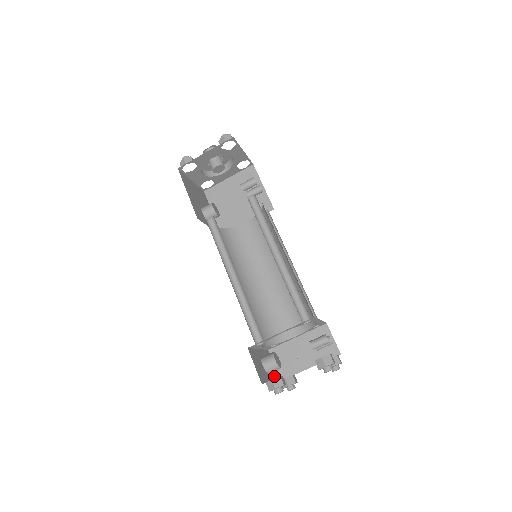
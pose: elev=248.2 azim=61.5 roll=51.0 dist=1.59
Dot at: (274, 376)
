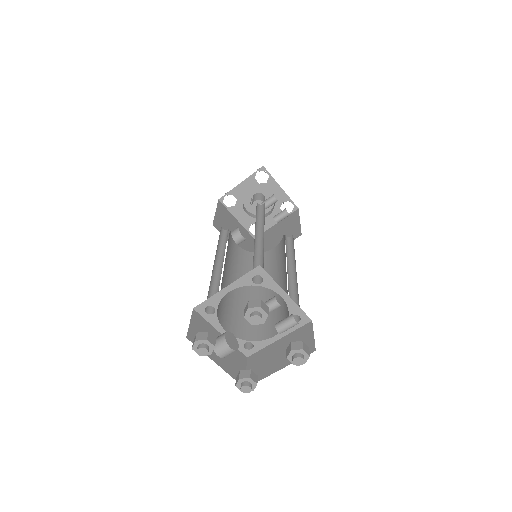
Dot at: (232, 371)
